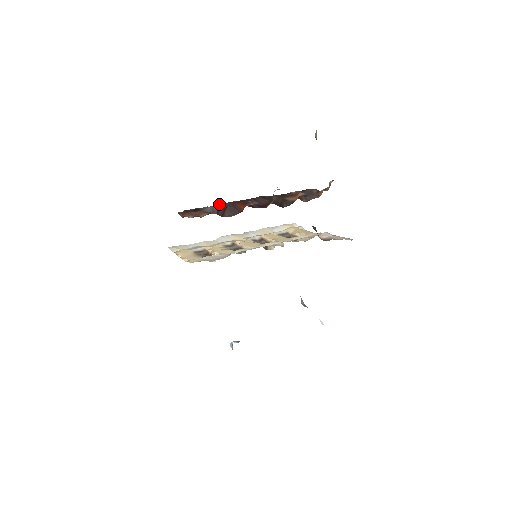
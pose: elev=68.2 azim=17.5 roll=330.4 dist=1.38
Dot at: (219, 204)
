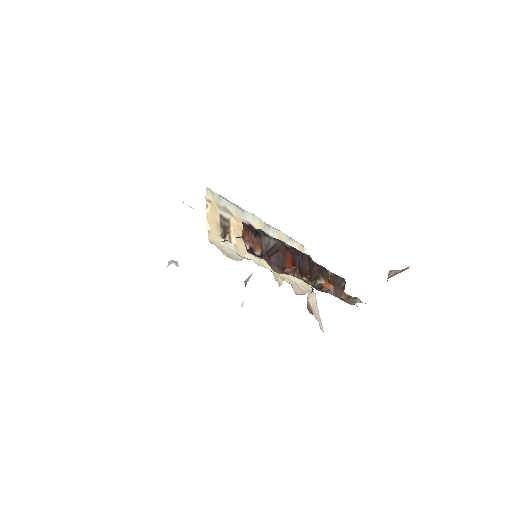
Dot at: (277, 241)
